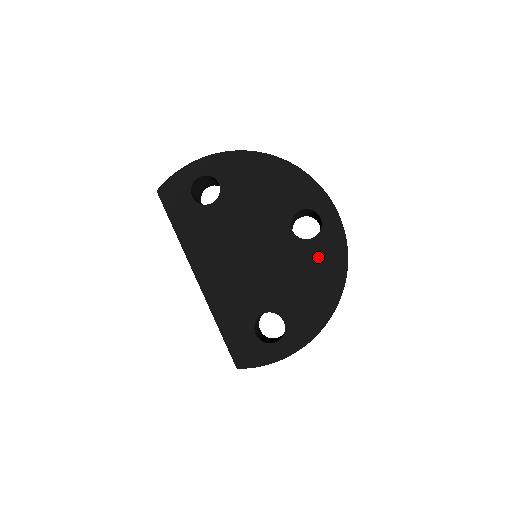
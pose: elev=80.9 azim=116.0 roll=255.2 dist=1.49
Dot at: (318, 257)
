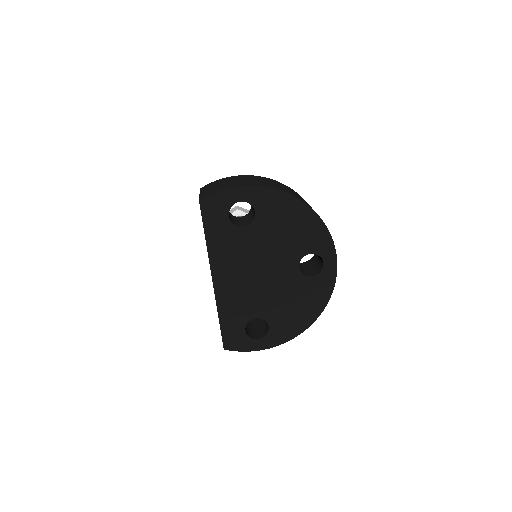
Dot at: (310, 291)
